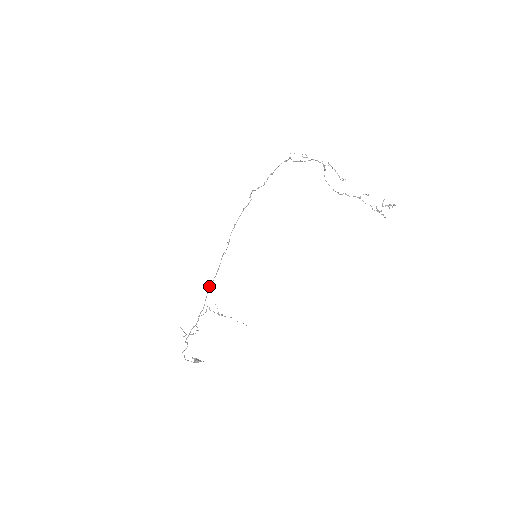
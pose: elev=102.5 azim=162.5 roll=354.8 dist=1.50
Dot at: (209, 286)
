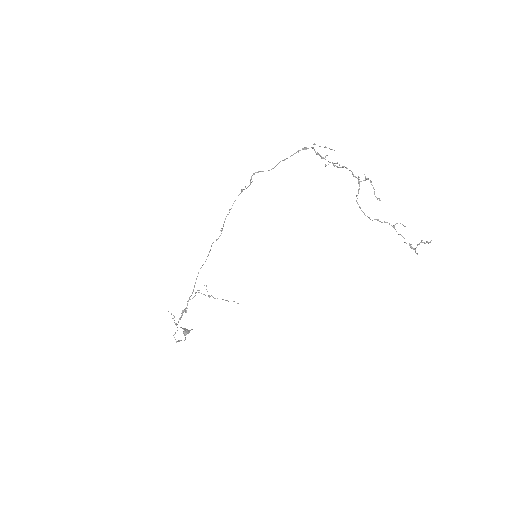
Dot at: (198, 272)
